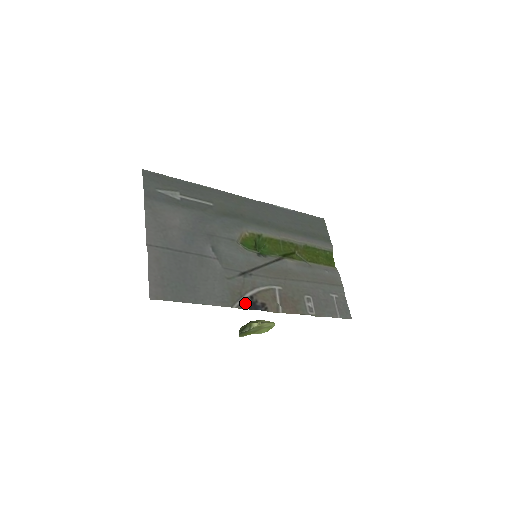
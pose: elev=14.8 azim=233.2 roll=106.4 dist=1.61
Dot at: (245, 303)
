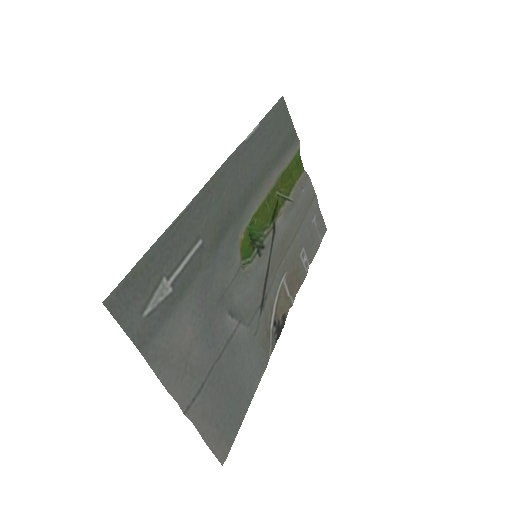
Dot at: (273, 338)
